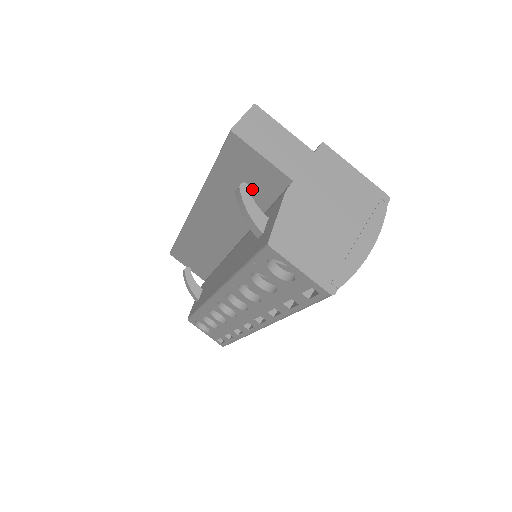
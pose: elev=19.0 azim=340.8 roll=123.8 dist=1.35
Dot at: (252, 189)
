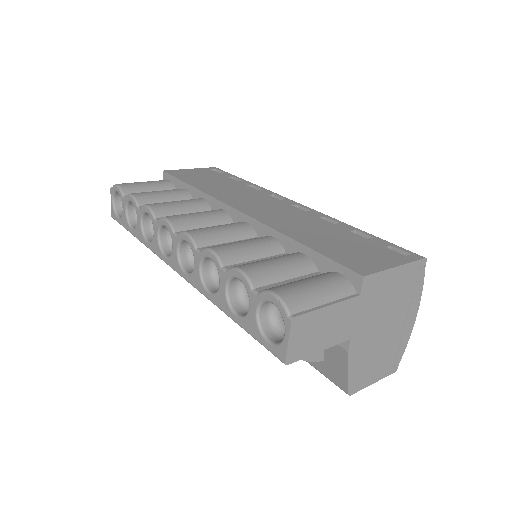
Dot at: occluded
